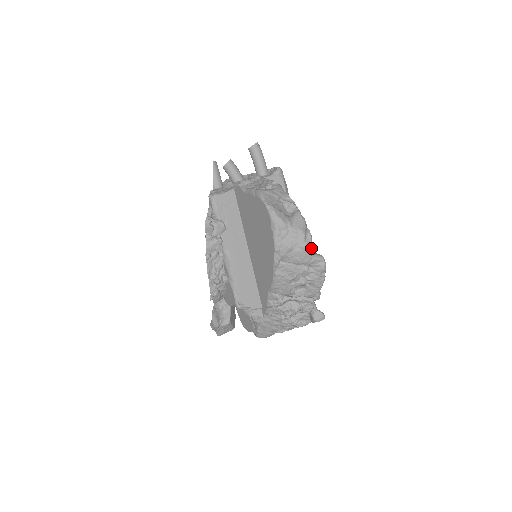
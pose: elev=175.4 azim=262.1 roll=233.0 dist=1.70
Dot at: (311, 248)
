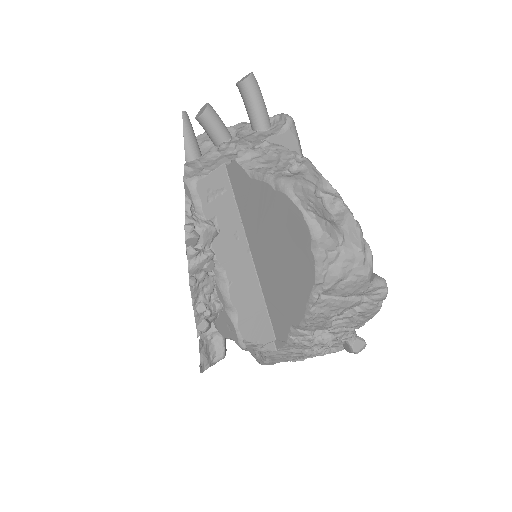
Dot at: (371, 273)
